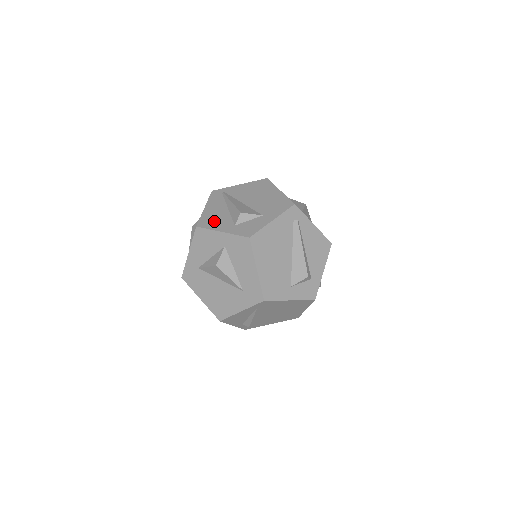
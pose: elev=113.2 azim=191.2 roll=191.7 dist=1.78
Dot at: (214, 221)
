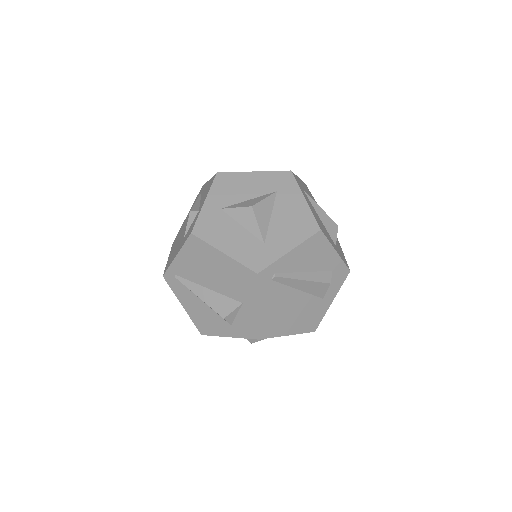
Dot at: (209, 324)
